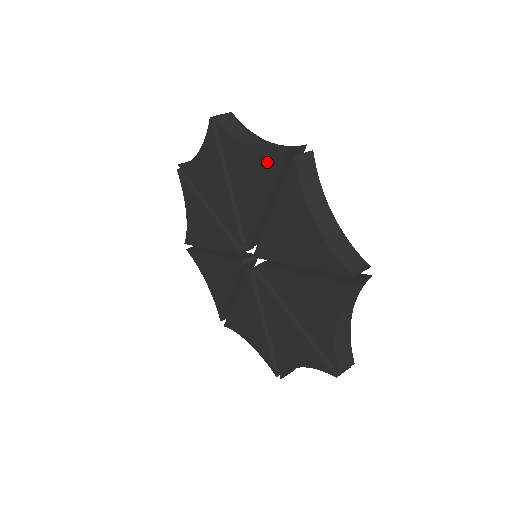
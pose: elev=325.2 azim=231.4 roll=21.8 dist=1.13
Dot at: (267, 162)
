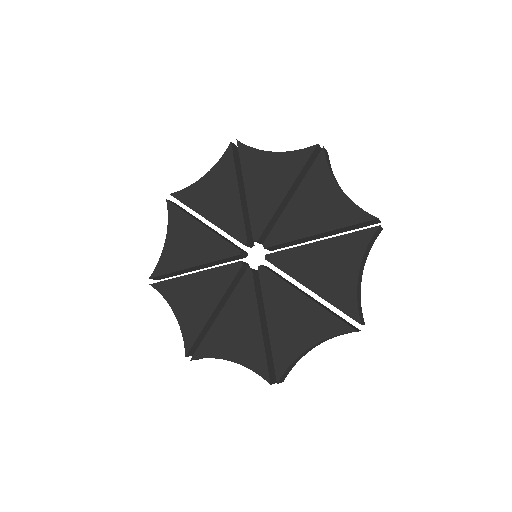
Dot at: (350, 210)
